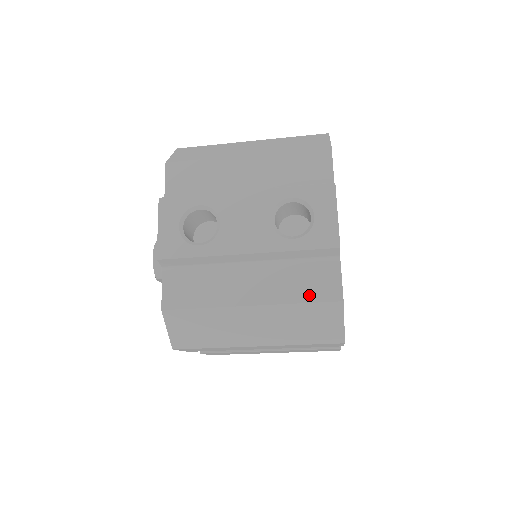
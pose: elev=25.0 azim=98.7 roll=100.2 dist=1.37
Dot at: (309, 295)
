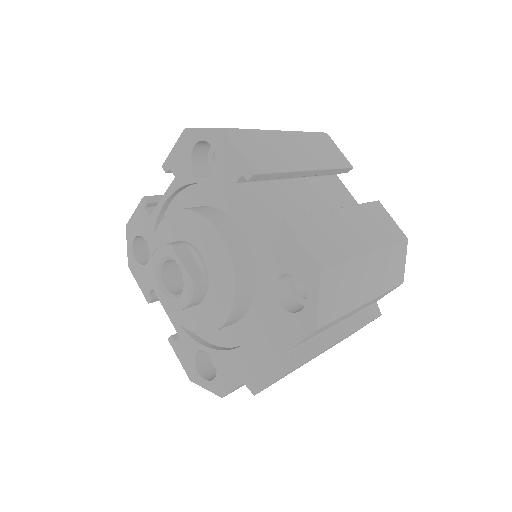
Dot at: occluded
